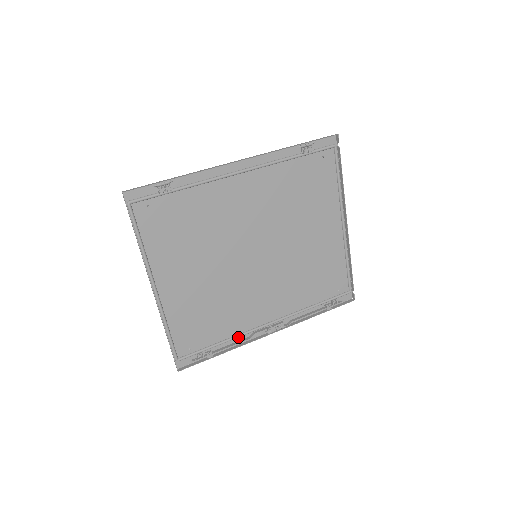
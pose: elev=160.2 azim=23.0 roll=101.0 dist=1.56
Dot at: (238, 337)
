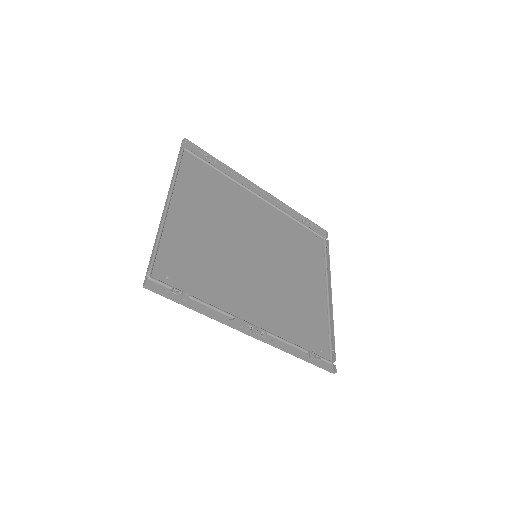
Dot at: (217, 310)
